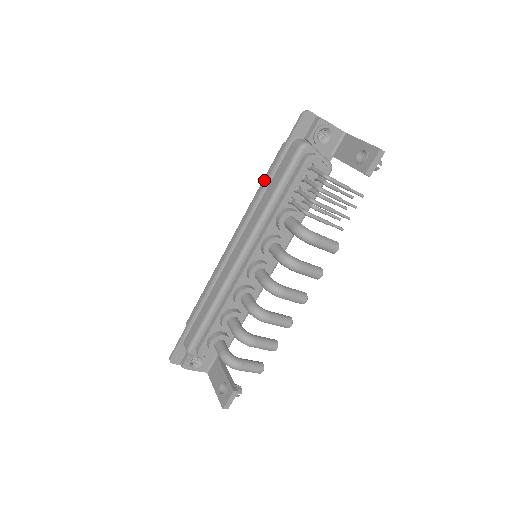
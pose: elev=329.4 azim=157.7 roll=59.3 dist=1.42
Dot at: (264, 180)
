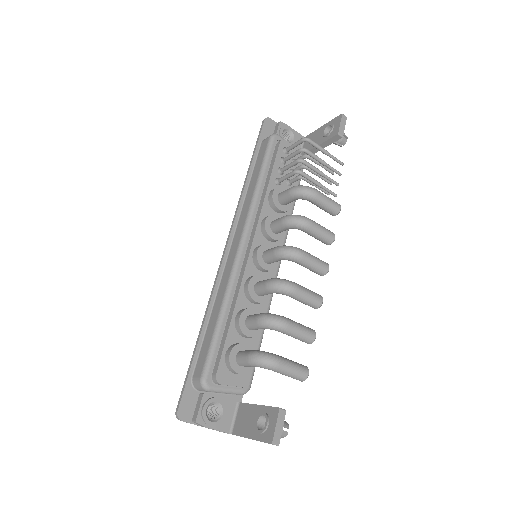
Dot at: occluded
